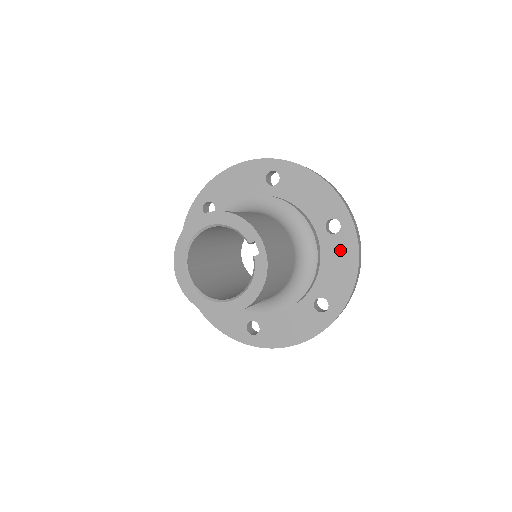
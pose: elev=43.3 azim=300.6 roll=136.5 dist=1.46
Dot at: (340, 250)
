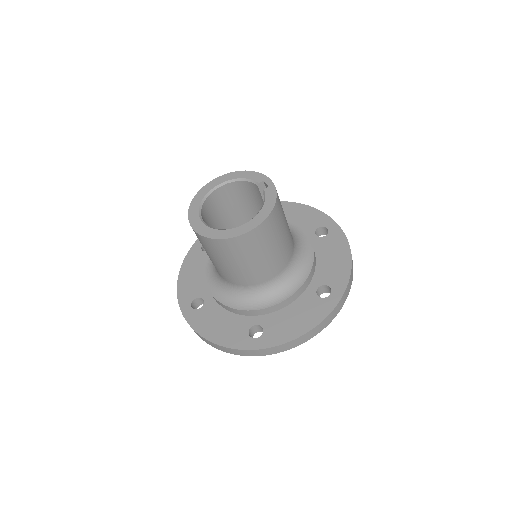
Dot at: (332, 246)
